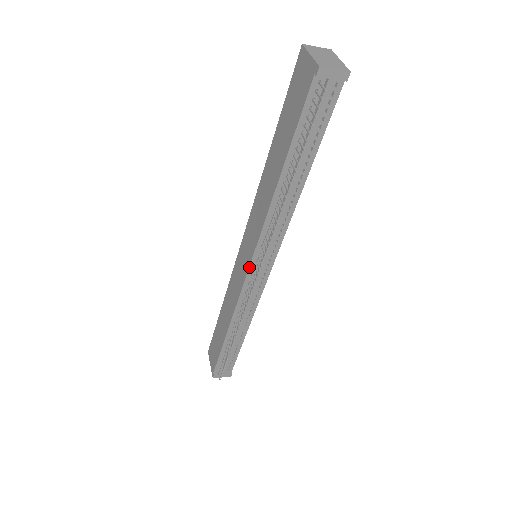
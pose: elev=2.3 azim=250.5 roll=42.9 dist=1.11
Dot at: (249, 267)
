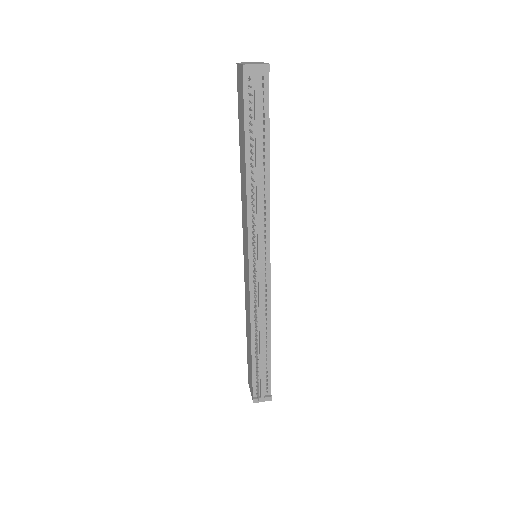
Dot at: (249, 263)
